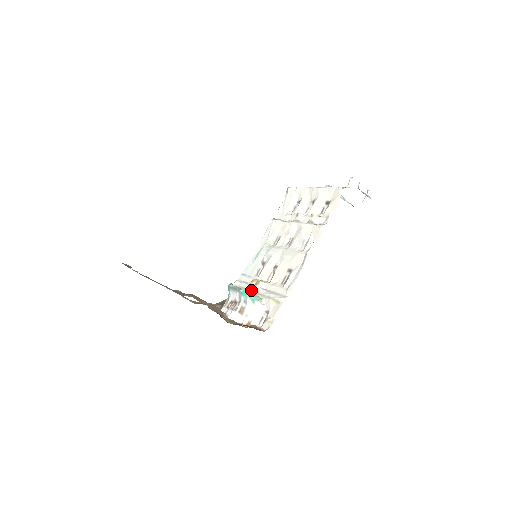
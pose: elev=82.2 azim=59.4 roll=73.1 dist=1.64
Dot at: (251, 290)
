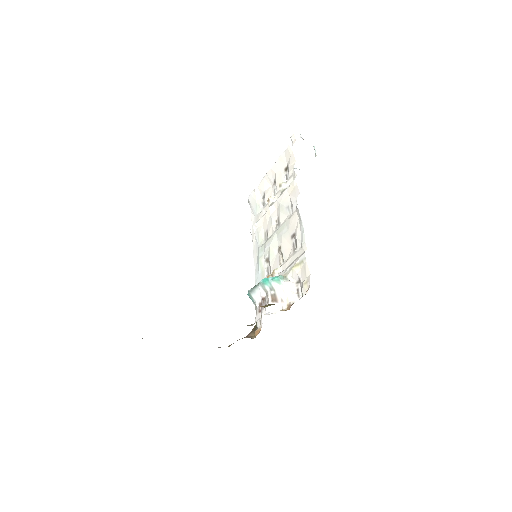
Dot at: occluded
